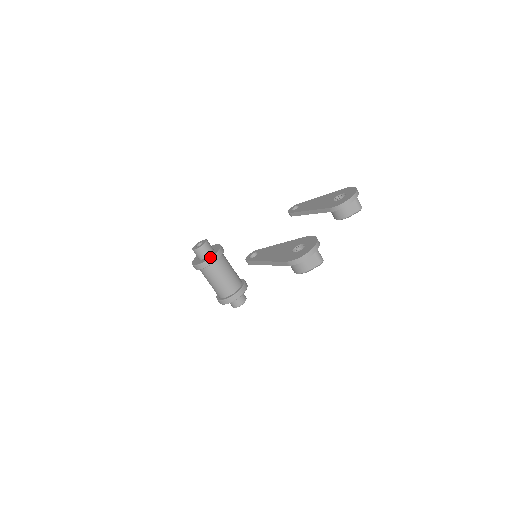
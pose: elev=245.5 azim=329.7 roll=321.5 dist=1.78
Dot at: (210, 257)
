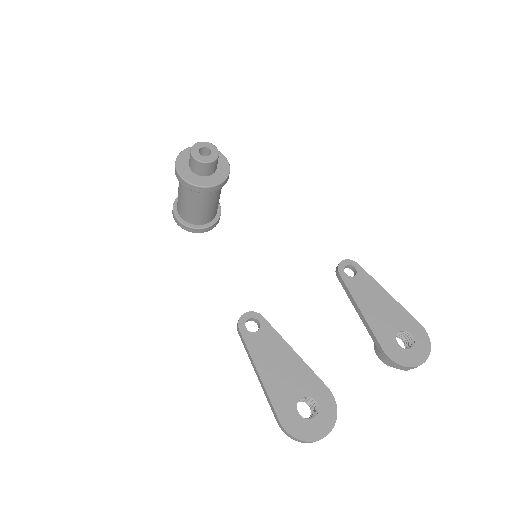
Dot at: (204, 185)
